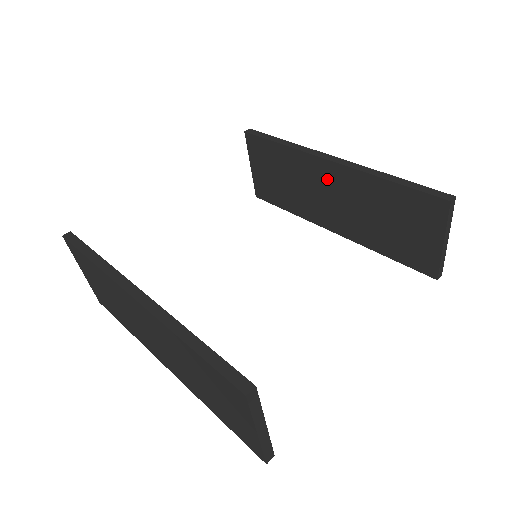
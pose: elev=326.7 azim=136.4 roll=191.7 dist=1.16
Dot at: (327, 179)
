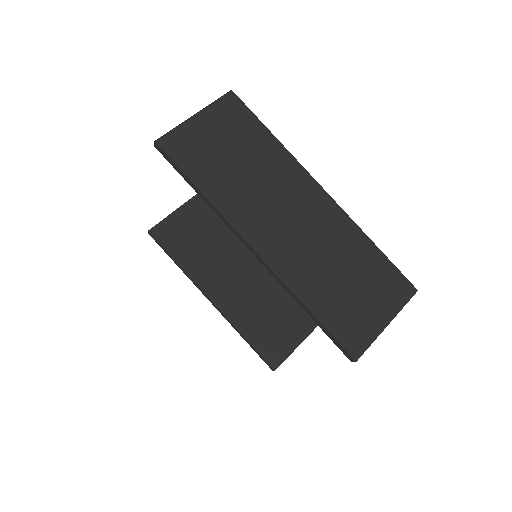
Dot at: occluded
